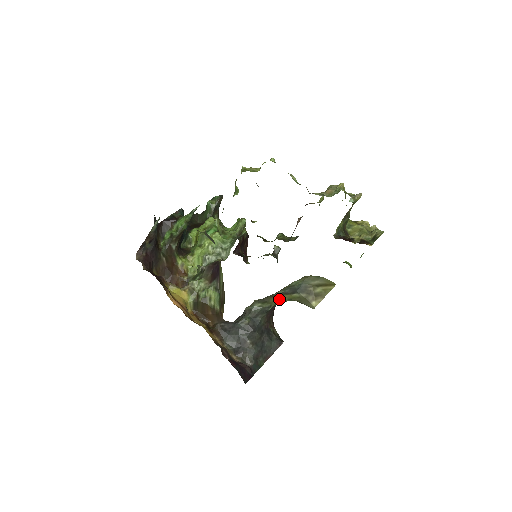
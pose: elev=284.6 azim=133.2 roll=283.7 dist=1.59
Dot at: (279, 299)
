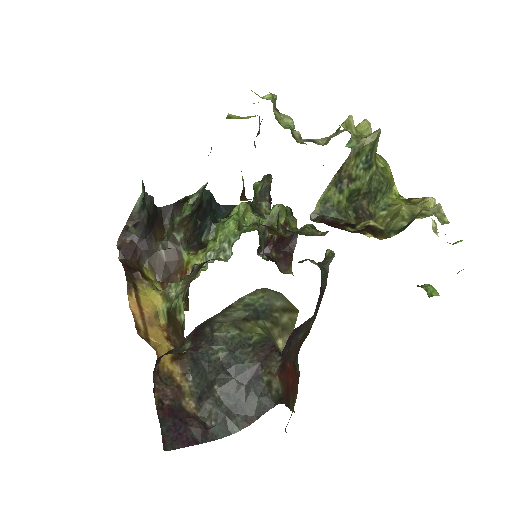
Dot at: (255, 327)
